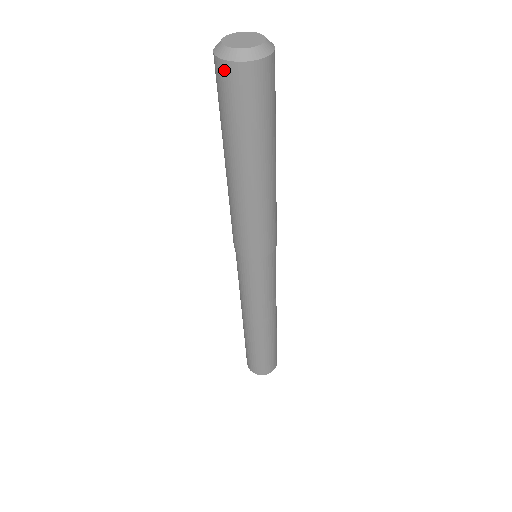
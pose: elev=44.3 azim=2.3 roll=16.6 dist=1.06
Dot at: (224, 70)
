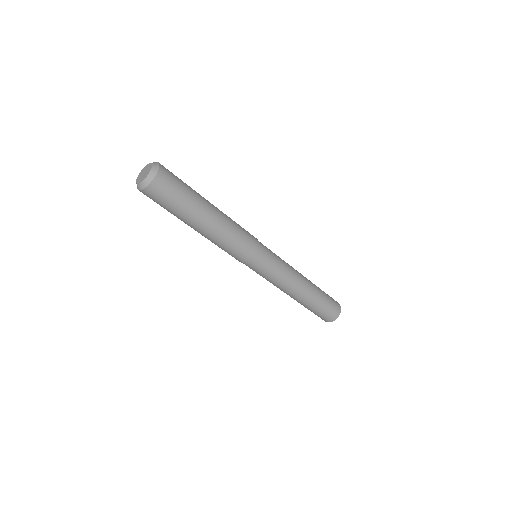
Dot at: (153, 188)
